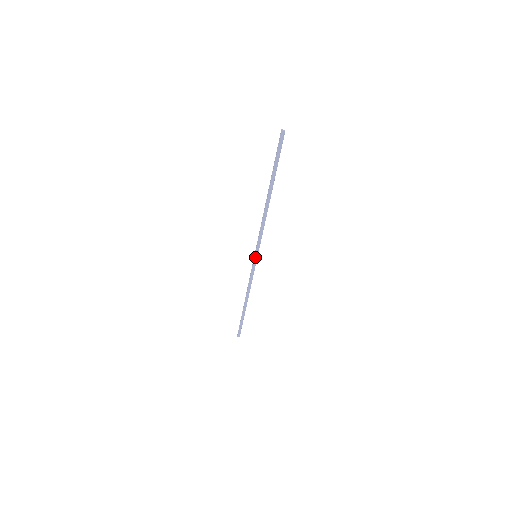
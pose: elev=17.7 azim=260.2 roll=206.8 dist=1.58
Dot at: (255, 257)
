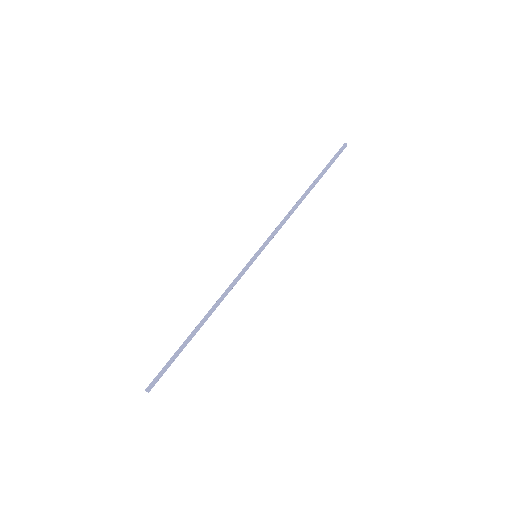
Dot at: (256, 256)
